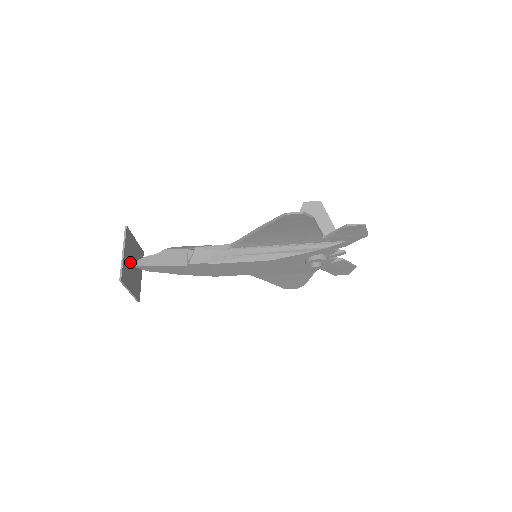
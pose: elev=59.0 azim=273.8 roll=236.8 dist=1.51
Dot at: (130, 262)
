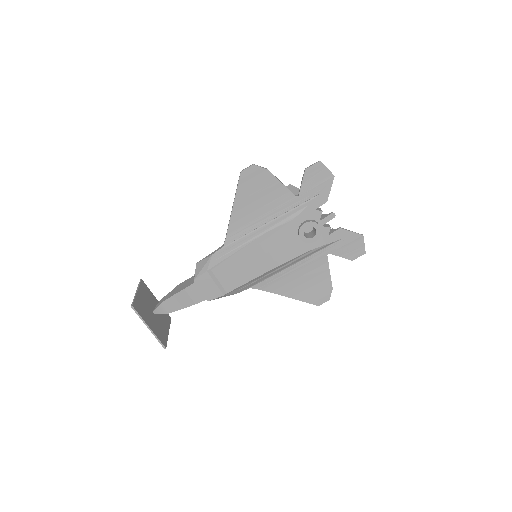
Dot at: (148, 307)
